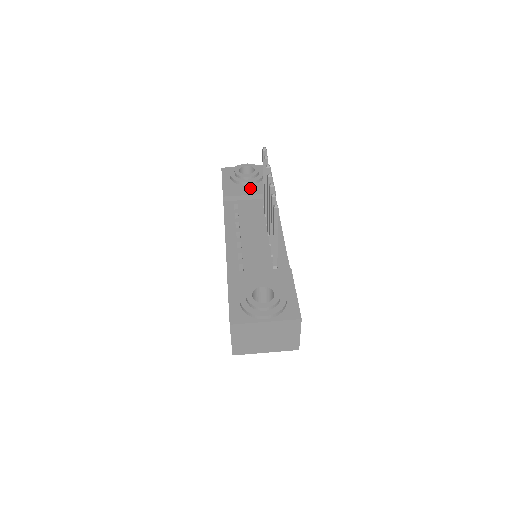
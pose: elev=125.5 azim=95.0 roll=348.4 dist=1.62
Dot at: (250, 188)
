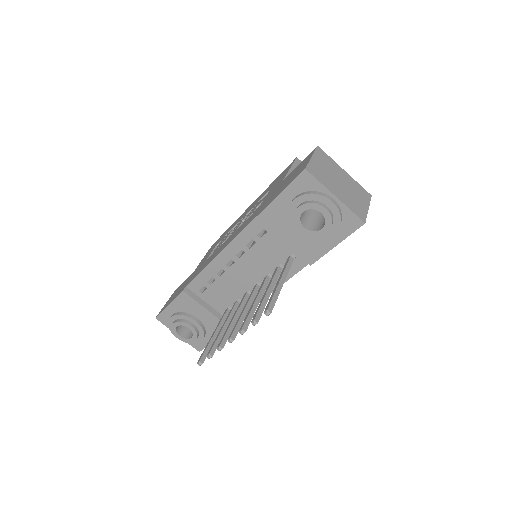
Dot at: (295, 235)
